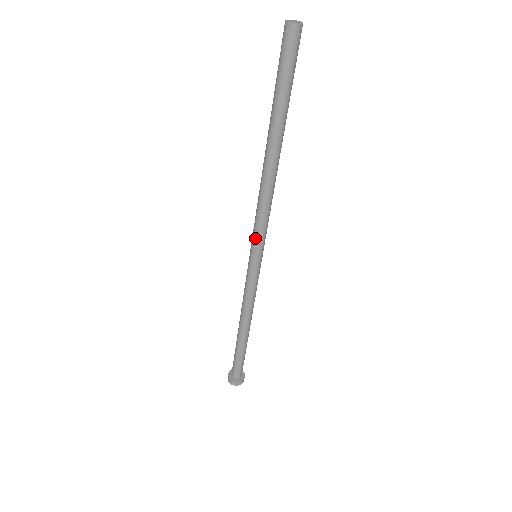
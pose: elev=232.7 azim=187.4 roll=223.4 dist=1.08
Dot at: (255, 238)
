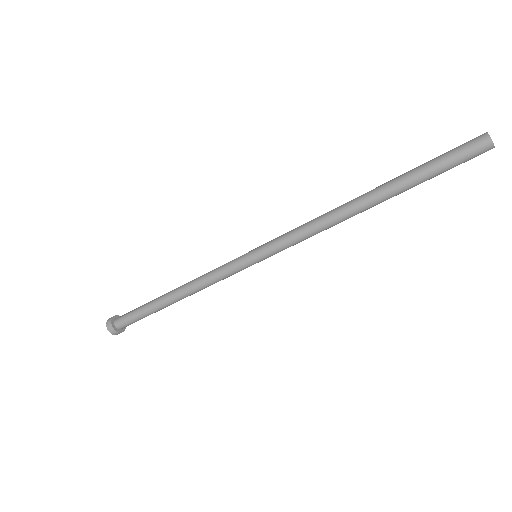
Dot at: (276, 246)
